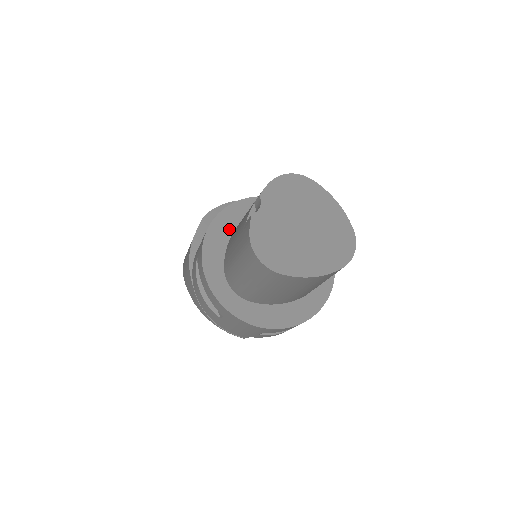
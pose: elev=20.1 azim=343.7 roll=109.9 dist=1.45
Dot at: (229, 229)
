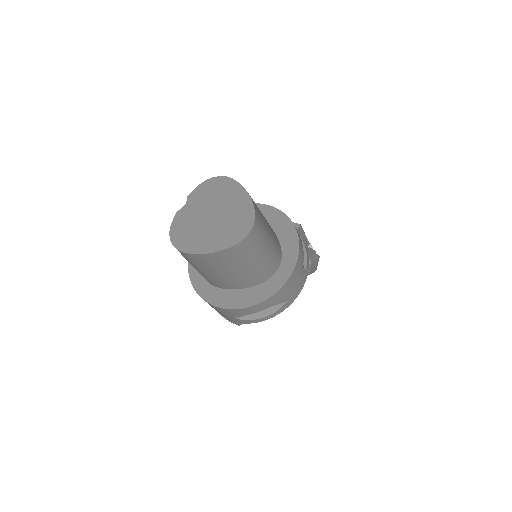
Dot at: occluded
